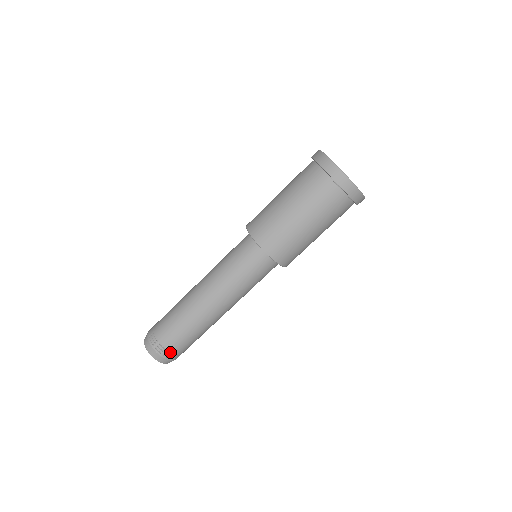
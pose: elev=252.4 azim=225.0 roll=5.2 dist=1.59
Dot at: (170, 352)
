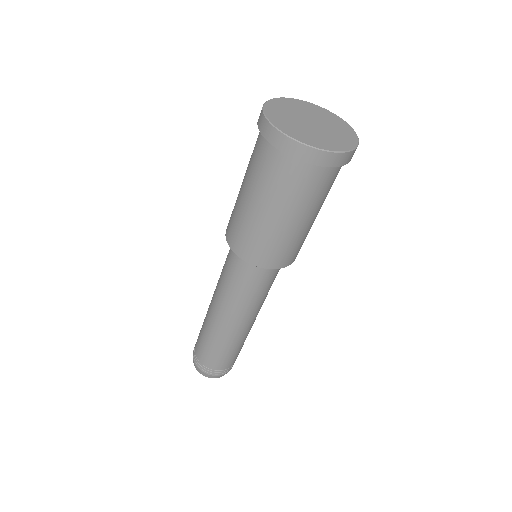
Dot at: (223, 370)
